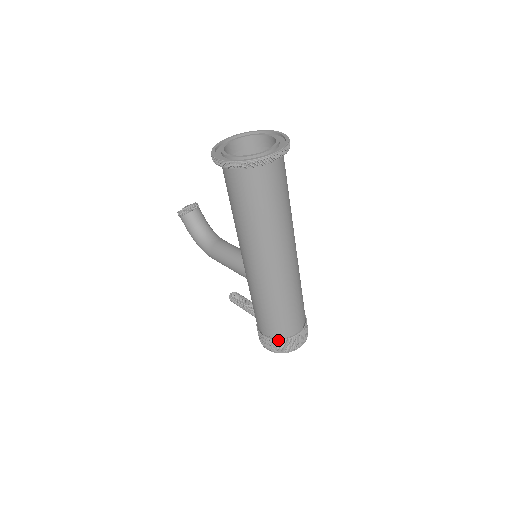
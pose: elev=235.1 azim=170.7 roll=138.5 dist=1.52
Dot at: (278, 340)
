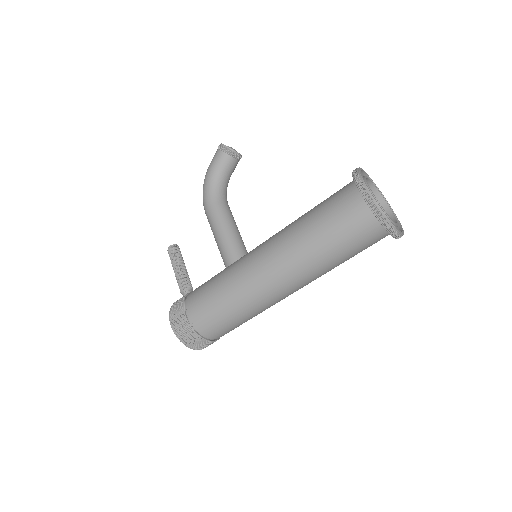
Dot at: (194, 330)
